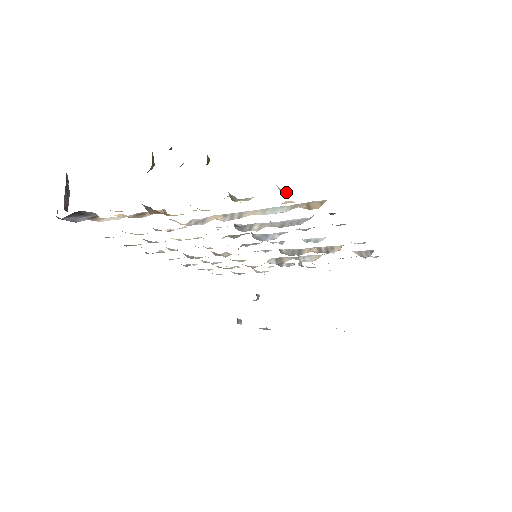
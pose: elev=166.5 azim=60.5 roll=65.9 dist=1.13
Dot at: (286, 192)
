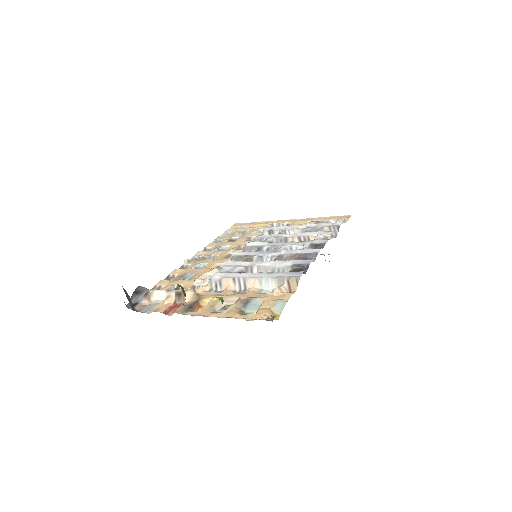
Dot at: (275, 308)
